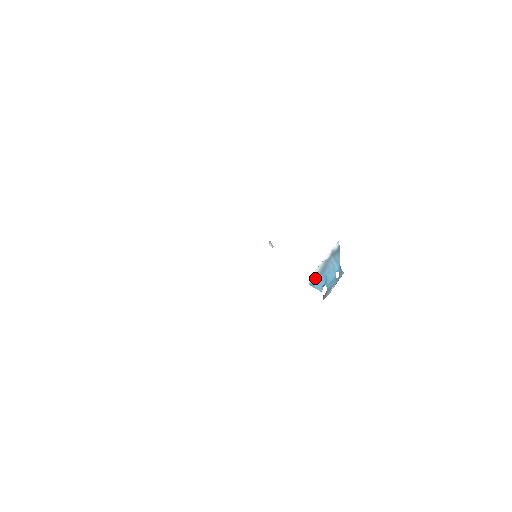
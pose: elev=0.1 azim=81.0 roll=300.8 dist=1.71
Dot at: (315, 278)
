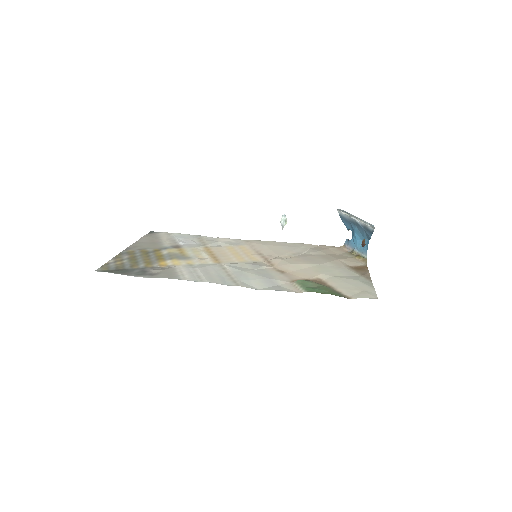
Dot at: (345, 218)
